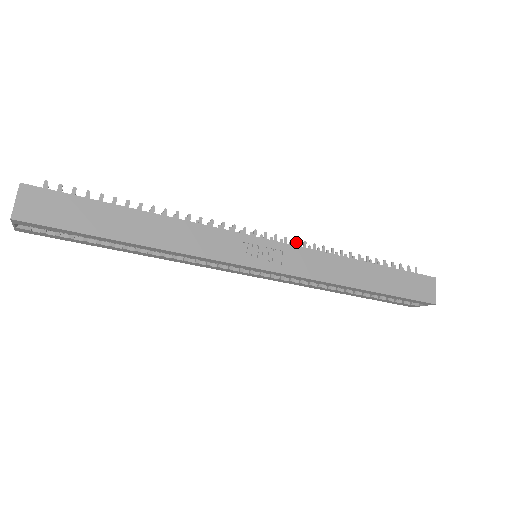
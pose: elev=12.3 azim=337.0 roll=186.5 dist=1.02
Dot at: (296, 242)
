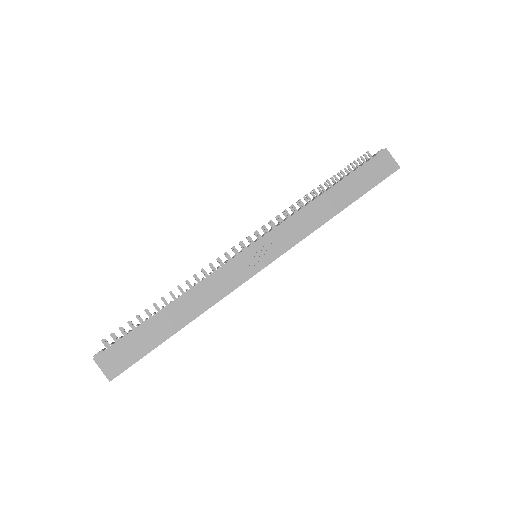
Dot at: (272, 222)
